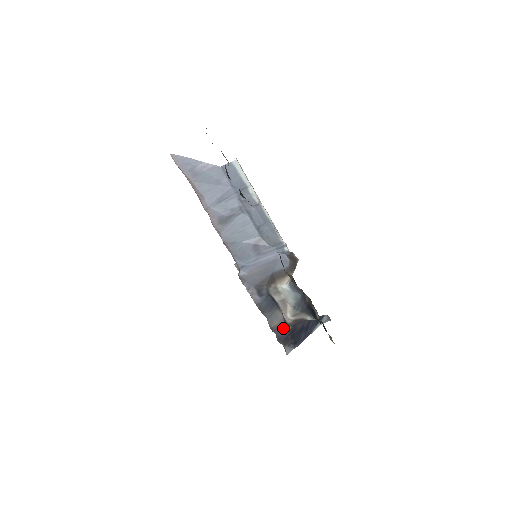
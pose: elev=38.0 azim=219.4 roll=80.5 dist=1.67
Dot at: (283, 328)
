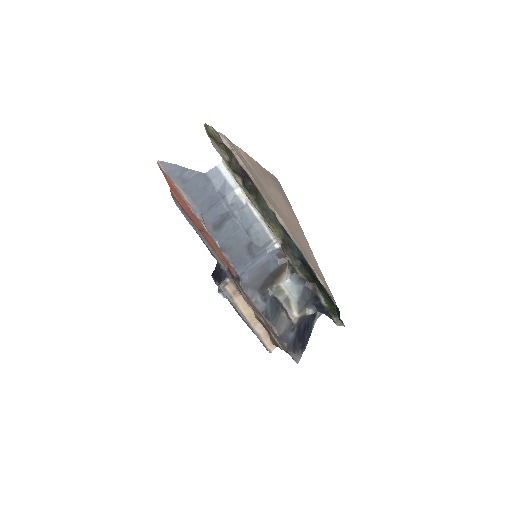
Dot at: (290, 332)
